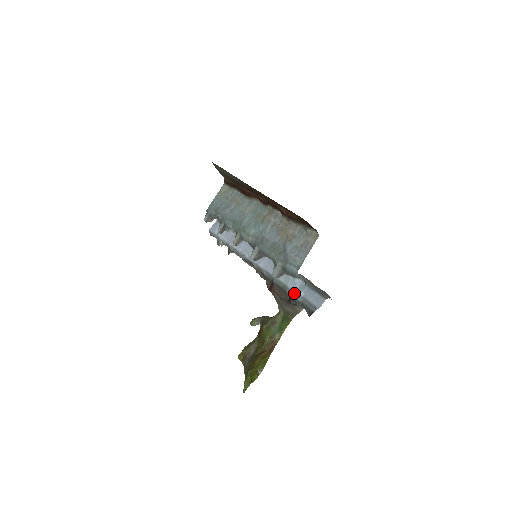
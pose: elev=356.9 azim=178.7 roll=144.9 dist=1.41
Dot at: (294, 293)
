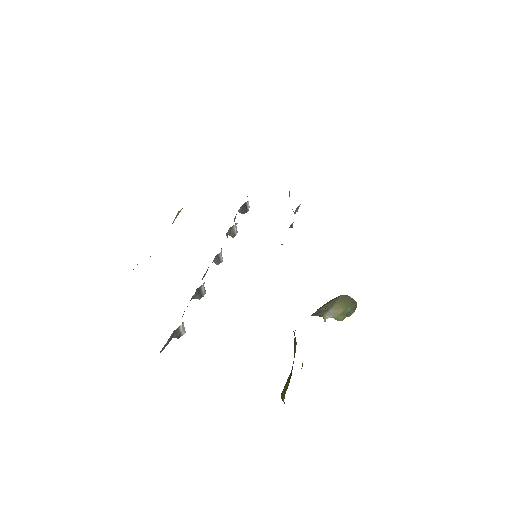
Dot at: occluded
